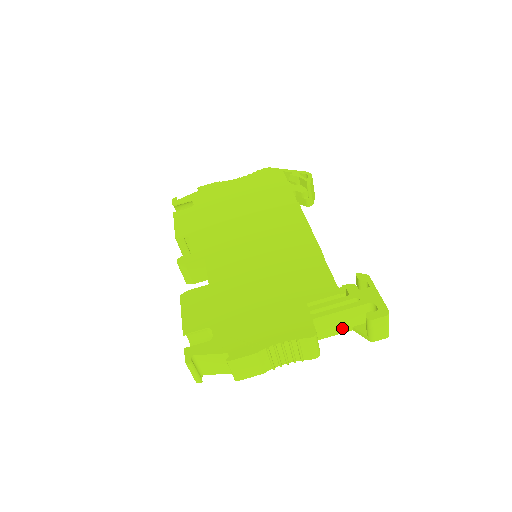
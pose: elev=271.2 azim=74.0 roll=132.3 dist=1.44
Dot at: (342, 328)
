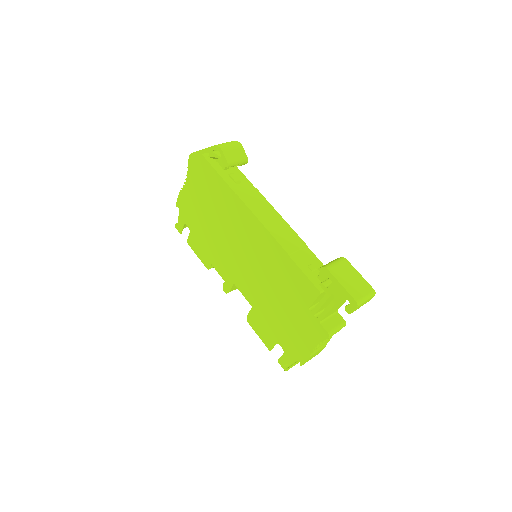
Dot at: (343, 302)
